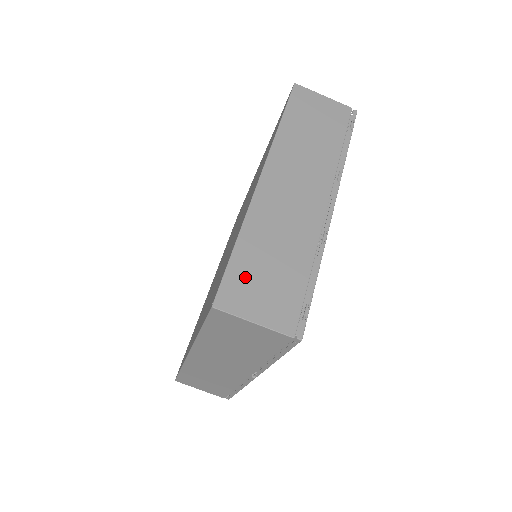
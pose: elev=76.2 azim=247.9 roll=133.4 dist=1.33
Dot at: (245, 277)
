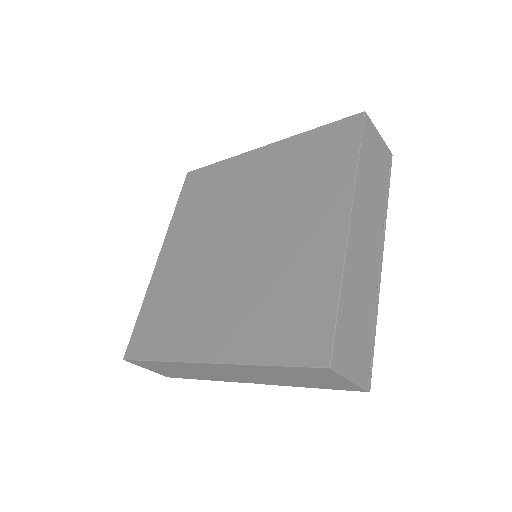
Dot at: (345, 334)
